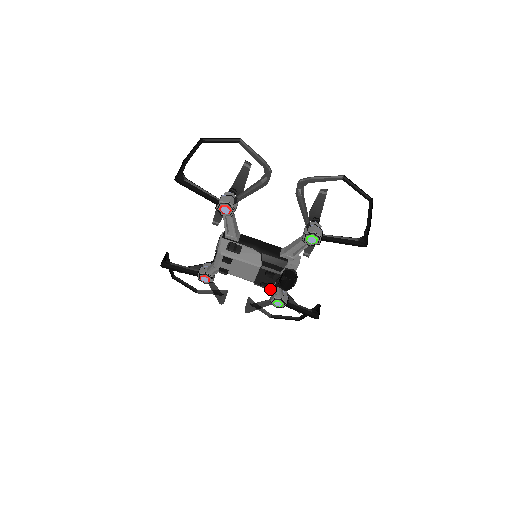
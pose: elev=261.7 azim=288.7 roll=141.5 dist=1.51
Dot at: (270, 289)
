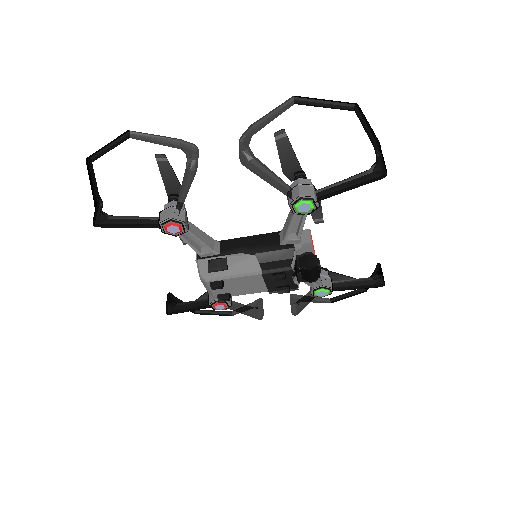
Dot at: (293, 290)
